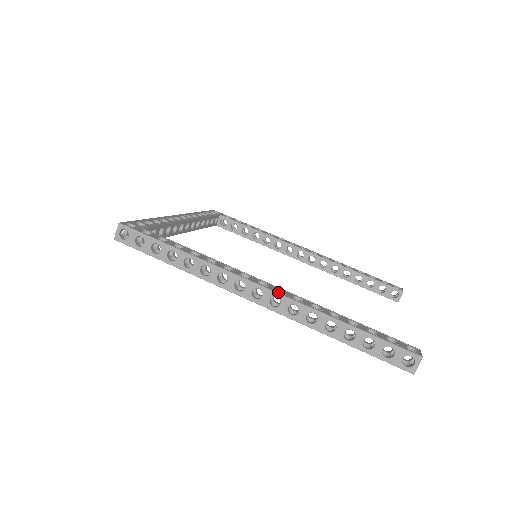
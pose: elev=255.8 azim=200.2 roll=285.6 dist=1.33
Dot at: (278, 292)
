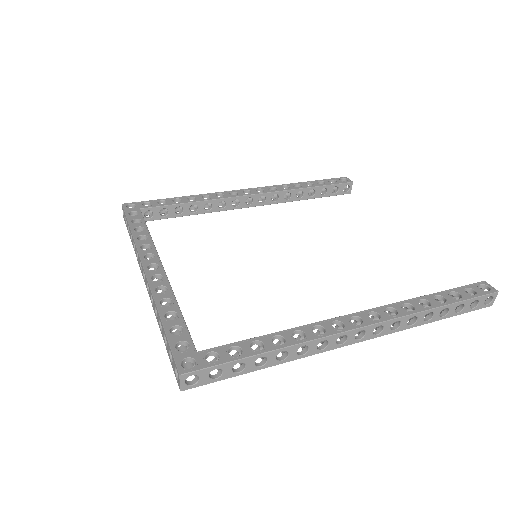
Dot at: (378, 321)
